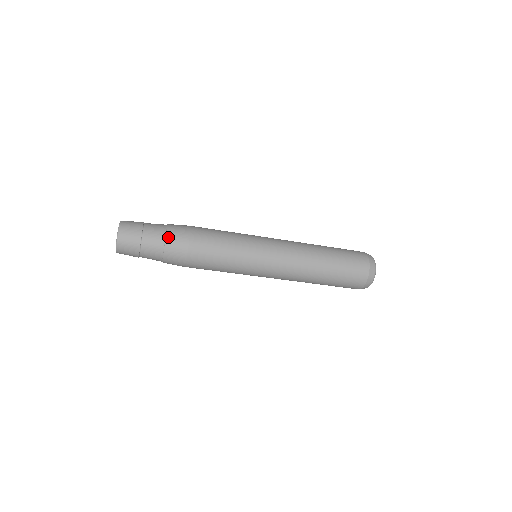
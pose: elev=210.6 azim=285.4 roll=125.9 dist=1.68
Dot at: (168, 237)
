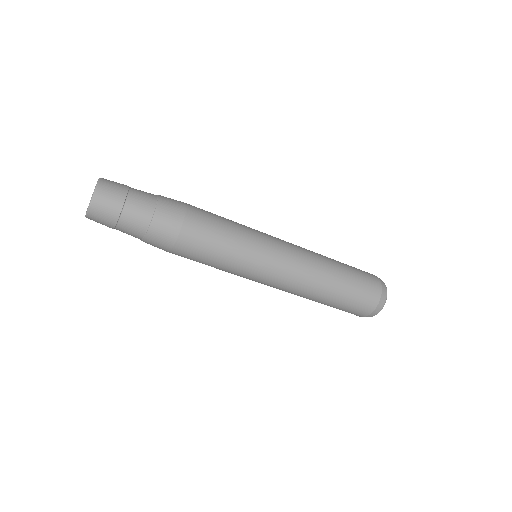
Dot at: (161, 196)
